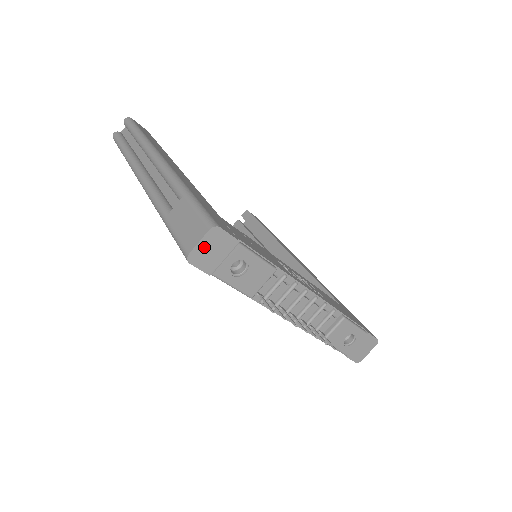
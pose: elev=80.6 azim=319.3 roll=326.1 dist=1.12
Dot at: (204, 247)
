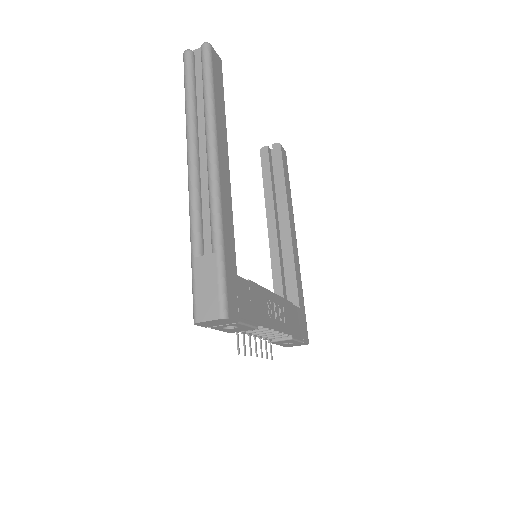
Dot at: (210, 322)
